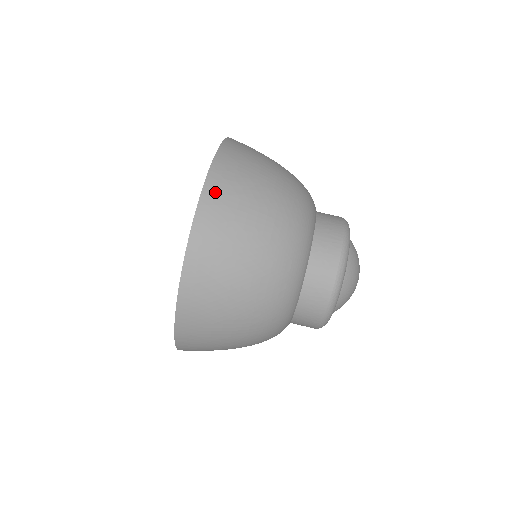
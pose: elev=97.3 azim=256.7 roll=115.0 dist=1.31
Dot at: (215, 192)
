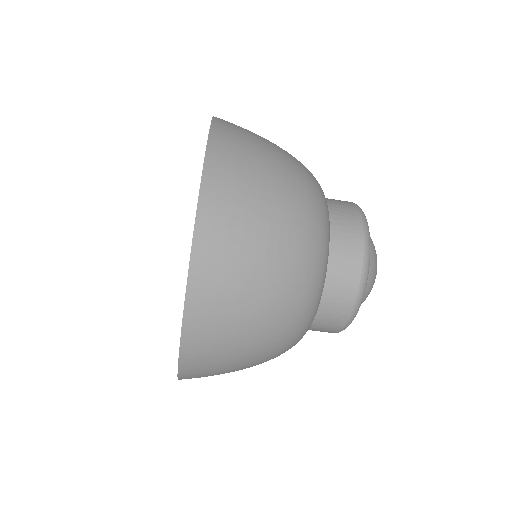
Dot at: occluded
